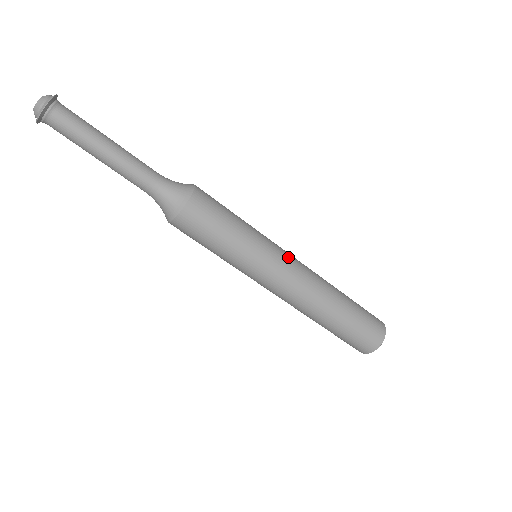
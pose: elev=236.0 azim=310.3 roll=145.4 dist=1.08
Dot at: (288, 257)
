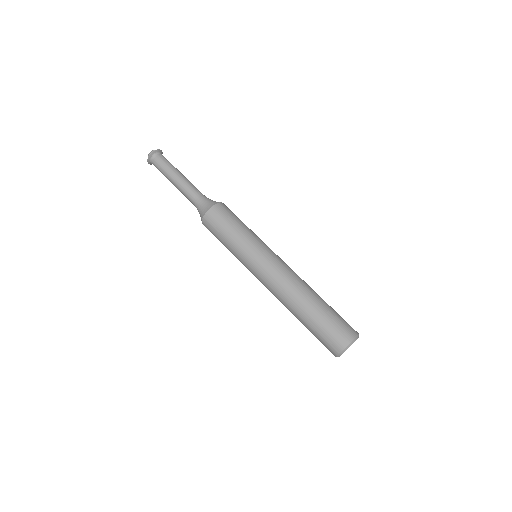
Dot at: (279, 257)
